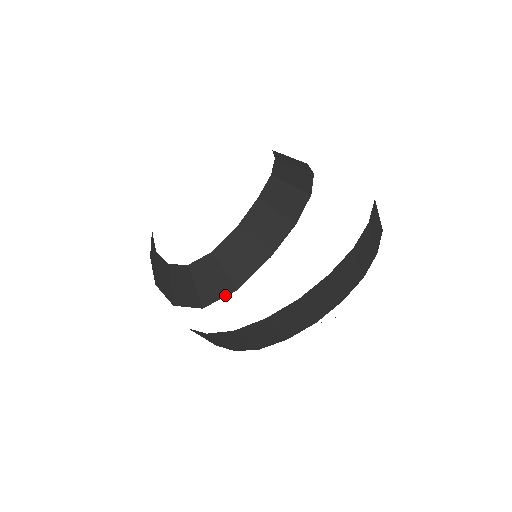
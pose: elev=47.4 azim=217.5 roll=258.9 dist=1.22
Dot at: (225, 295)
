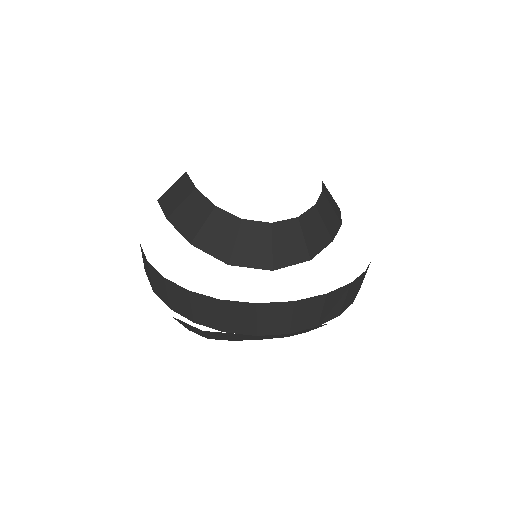
Dot at: (299, 262)
